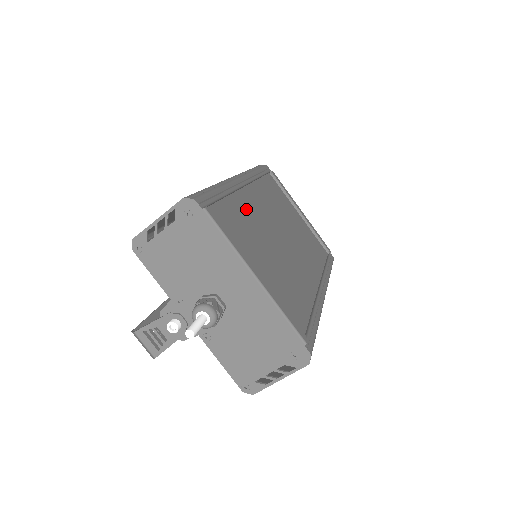
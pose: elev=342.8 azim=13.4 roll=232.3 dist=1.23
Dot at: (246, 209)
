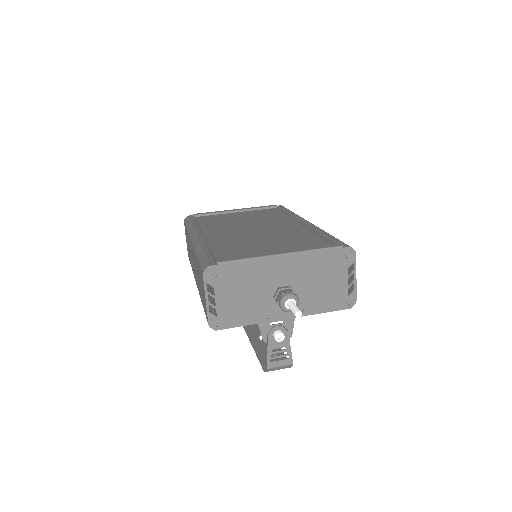
Dot at: (223, 242)
